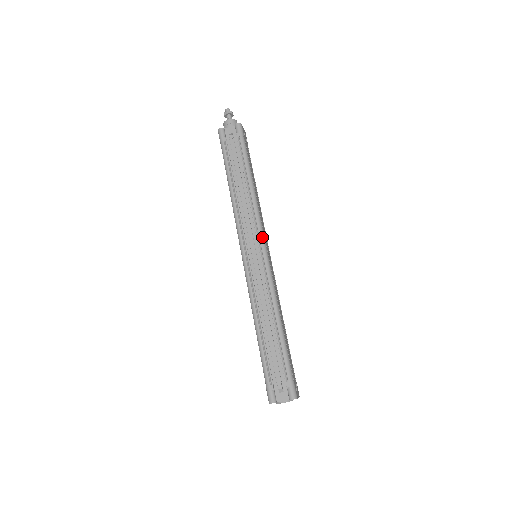
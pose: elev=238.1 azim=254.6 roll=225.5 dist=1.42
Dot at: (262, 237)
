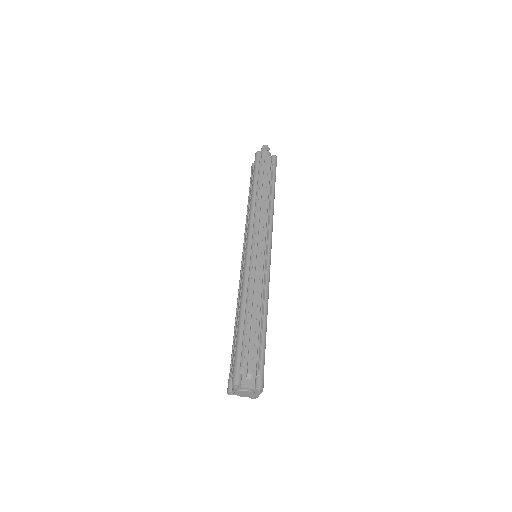
Dot at: (271, 240)
